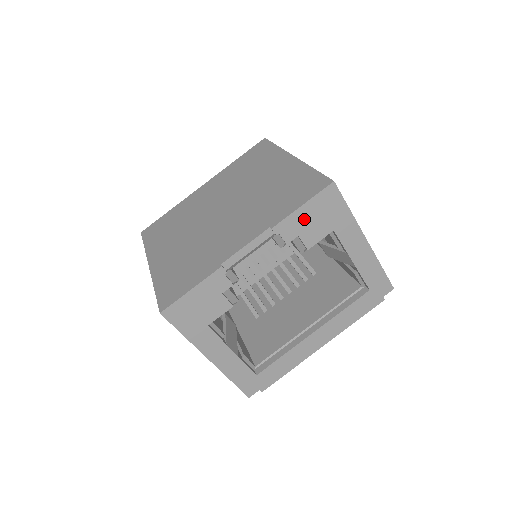
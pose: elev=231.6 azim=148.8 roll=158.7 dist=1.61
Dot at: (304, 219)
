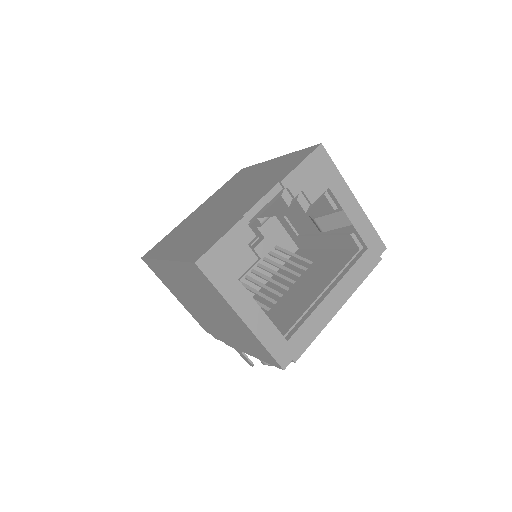
Dot at: (304, 175)
